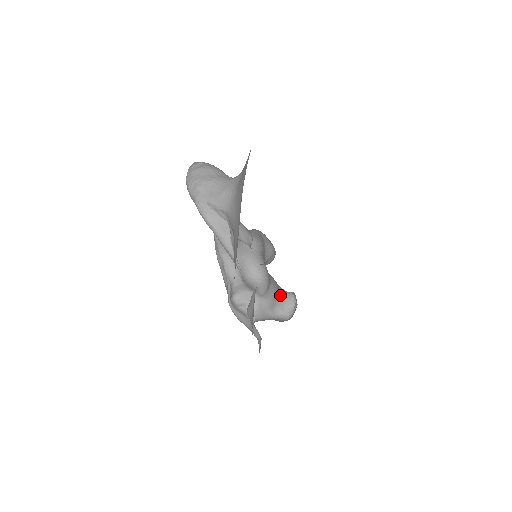
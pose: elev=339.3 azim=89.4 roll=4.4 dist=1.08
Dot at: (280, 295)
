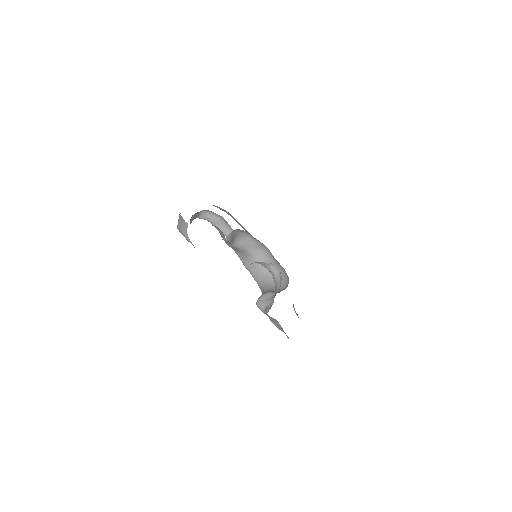
Dot at: occluded
